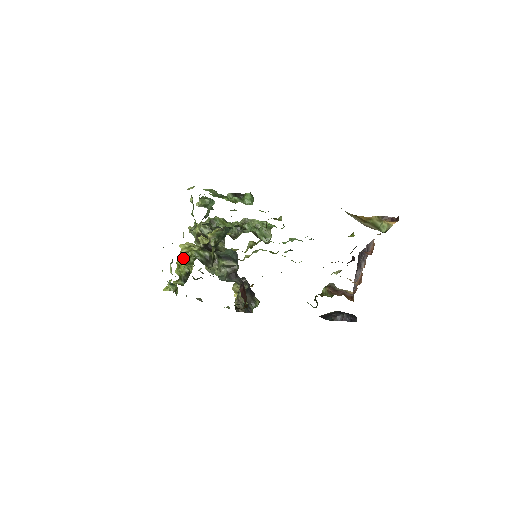
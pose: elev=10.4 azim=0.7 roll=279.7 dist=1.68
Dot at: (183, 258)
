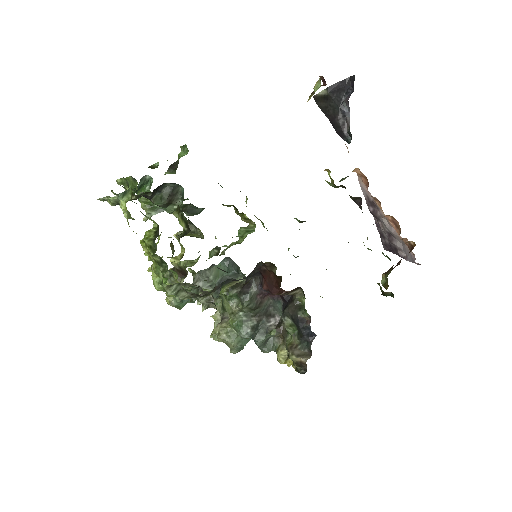
Dot at: occluded
